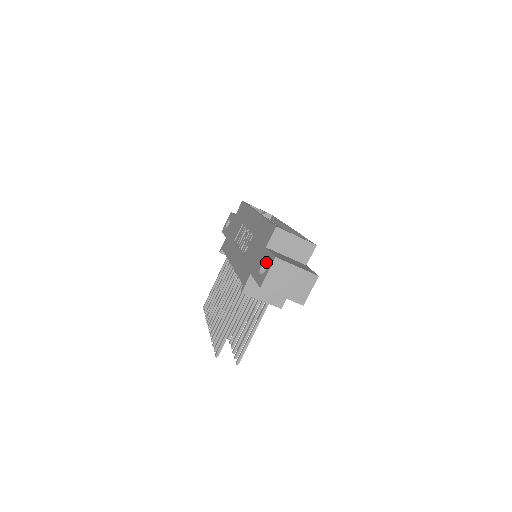
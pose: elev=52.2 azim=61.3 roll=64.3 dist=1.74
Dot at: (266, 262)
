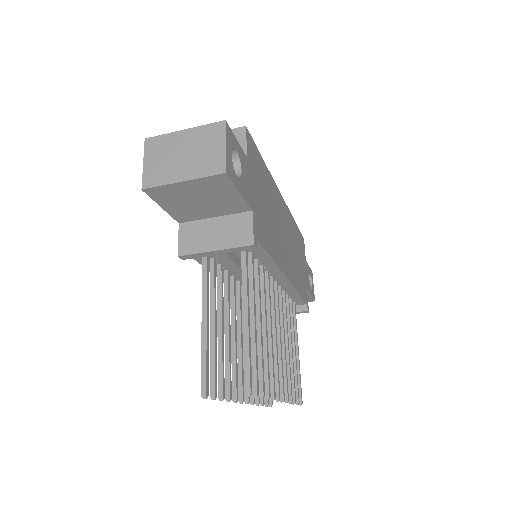
Dot at: occluded
